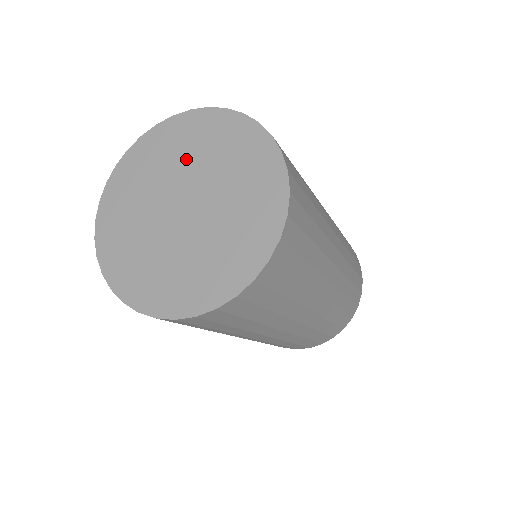
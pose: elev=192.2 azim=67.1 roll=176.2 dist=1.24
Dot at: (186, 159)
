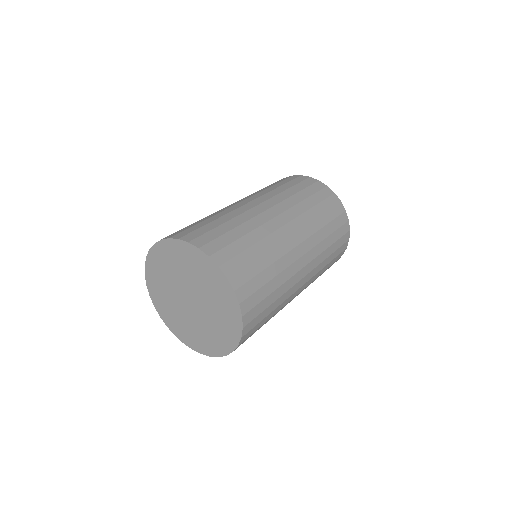
Dot at: (170, 276)
